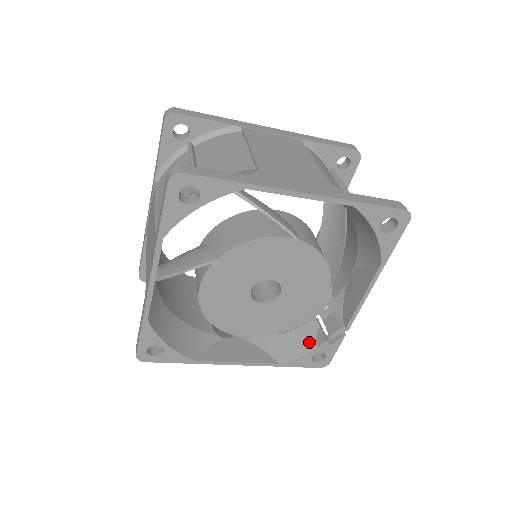
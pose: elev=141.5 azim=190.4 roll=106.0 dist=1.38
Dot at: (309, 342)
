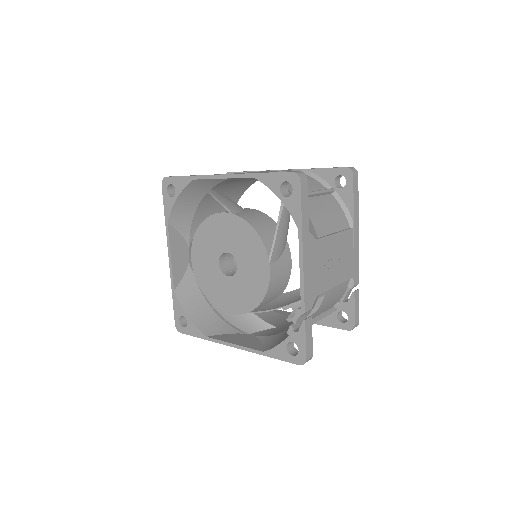
Dot at: occluded
